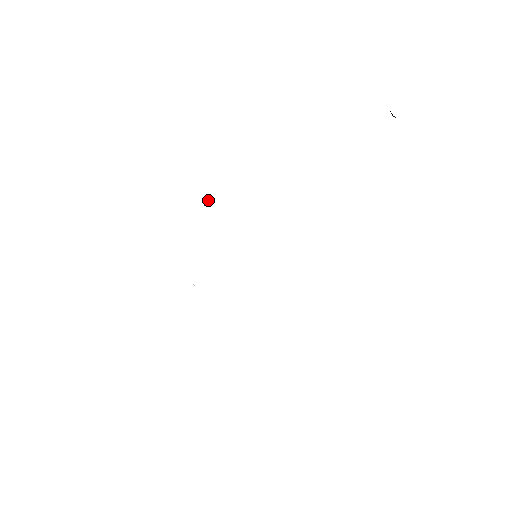
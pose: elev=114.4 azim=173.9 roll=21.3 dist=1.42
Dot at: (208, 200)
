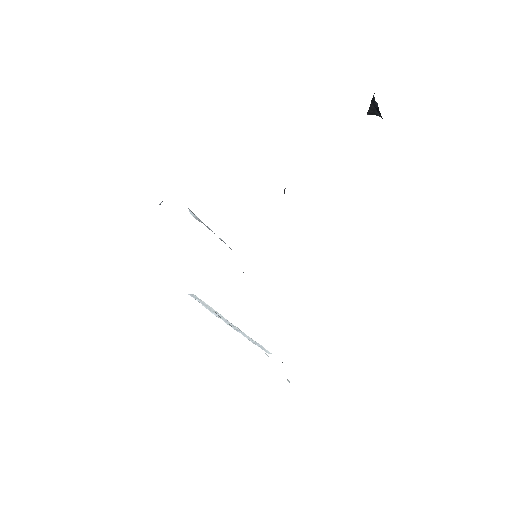
Dot at: occluded
